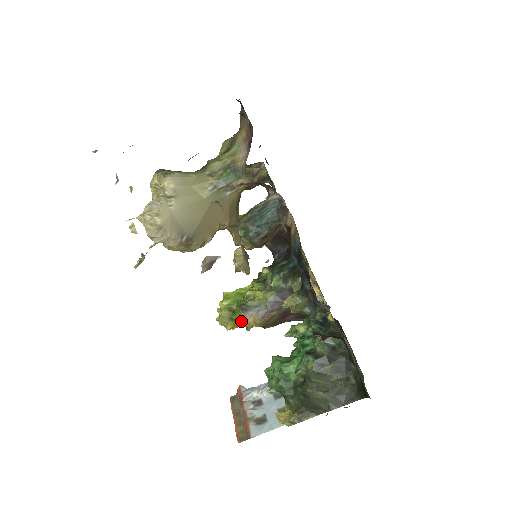
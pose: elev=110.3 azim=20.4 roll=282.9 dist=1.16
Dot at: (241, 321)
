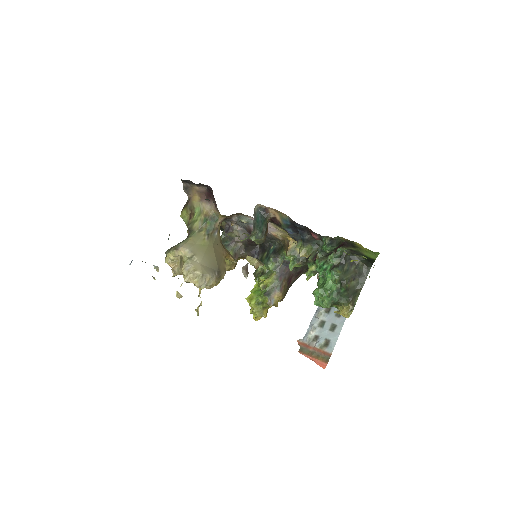
Dot at: (271, 303)
